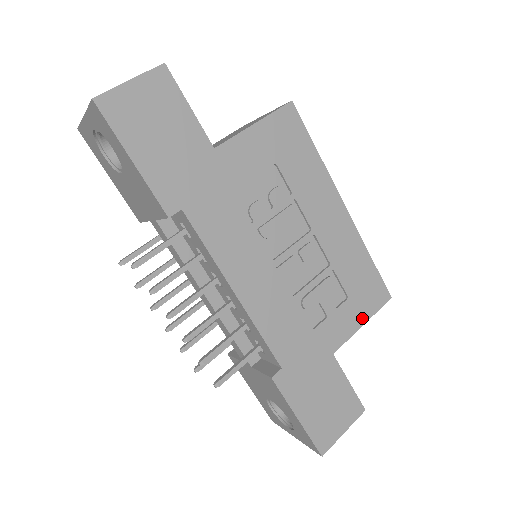
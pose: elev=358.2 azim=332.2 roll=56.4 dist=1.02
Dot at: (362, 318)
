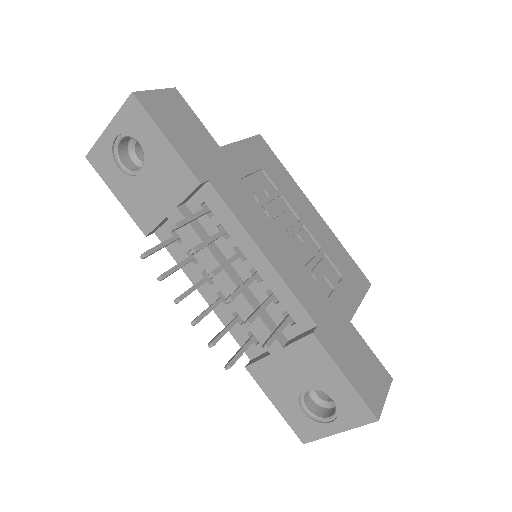
Dot at: (358, 296)
